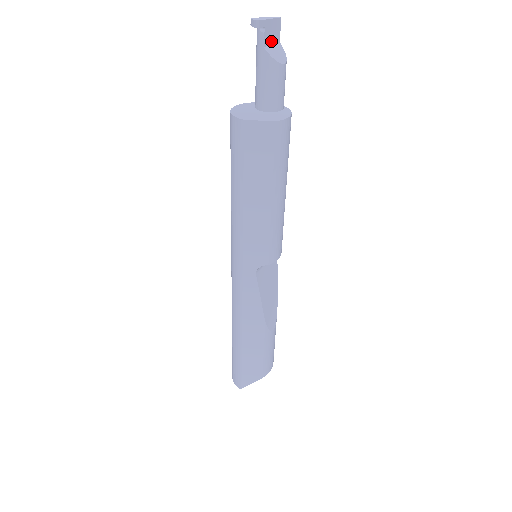
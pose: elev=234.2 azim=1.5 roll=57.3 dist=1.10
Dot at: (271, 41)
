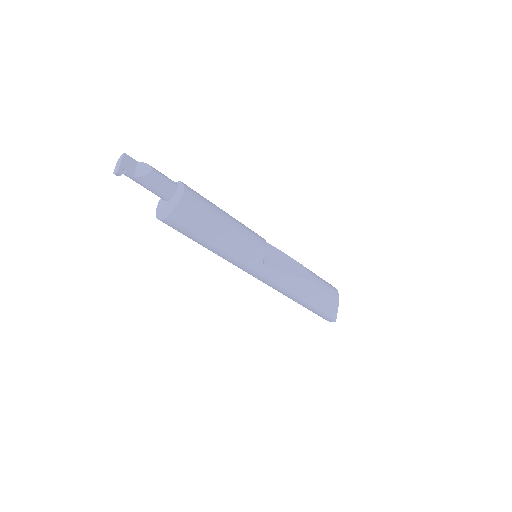
Dot at: (133, 169)
